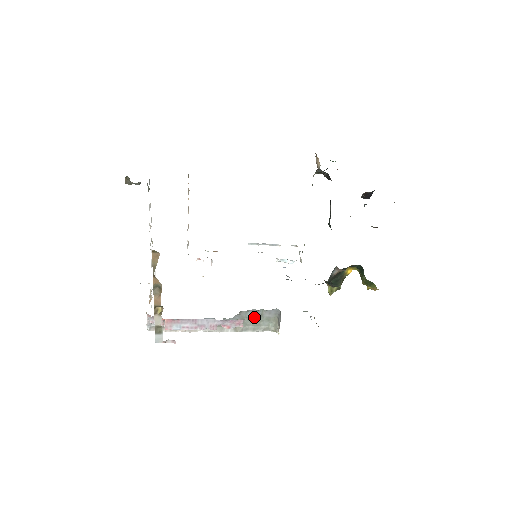
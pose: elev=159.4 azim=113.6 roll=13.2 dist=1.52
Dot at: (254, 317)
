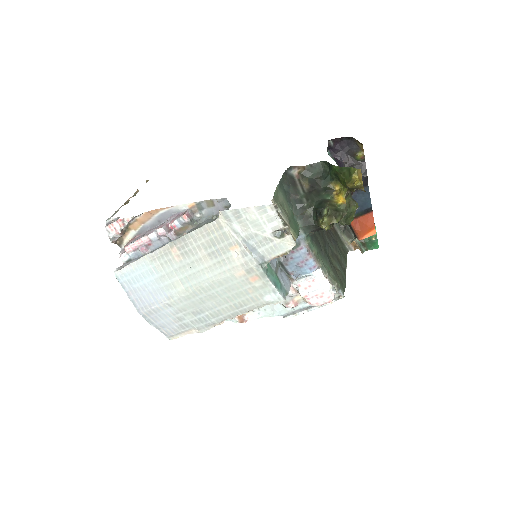
Dot at: (206, 223)
